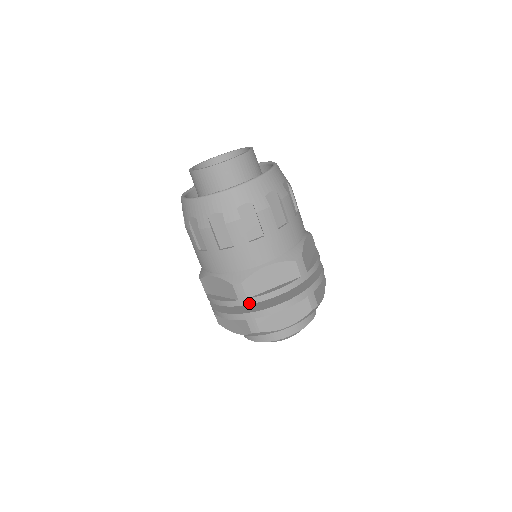
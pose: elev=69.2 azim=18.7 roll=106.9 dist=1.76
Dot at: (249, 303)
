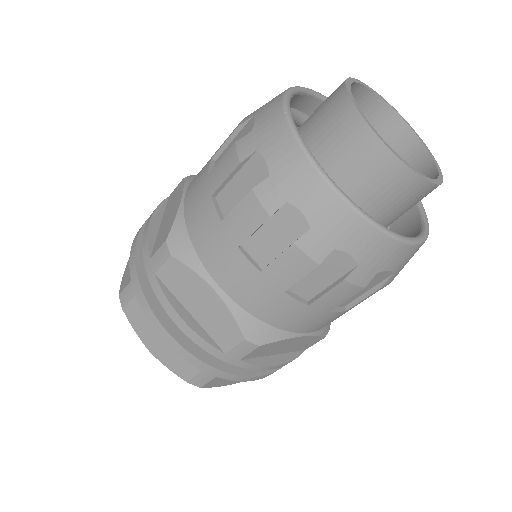
Dot at: (150, 279)
